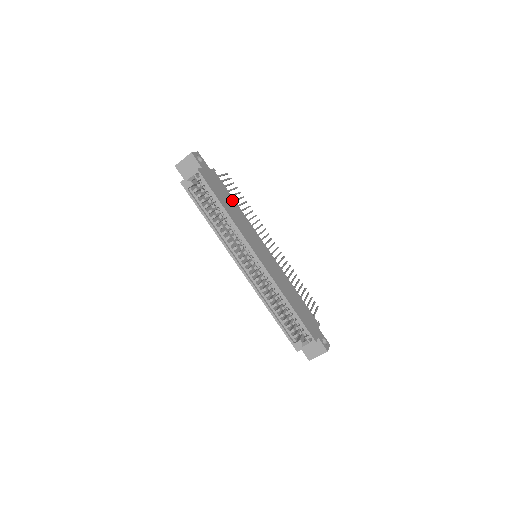
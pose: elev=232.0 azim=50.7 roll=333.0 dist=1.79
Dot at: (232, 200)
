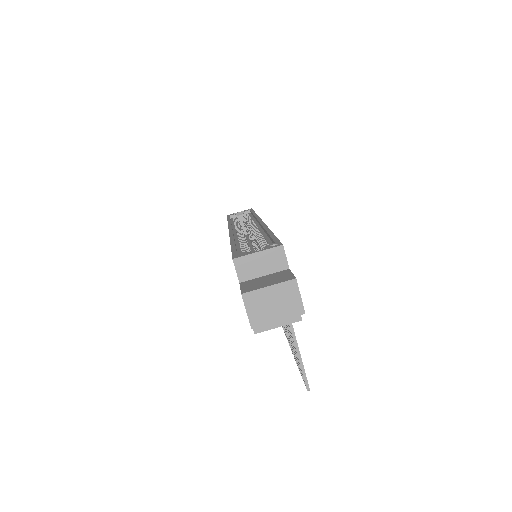
Dot at: occluded
